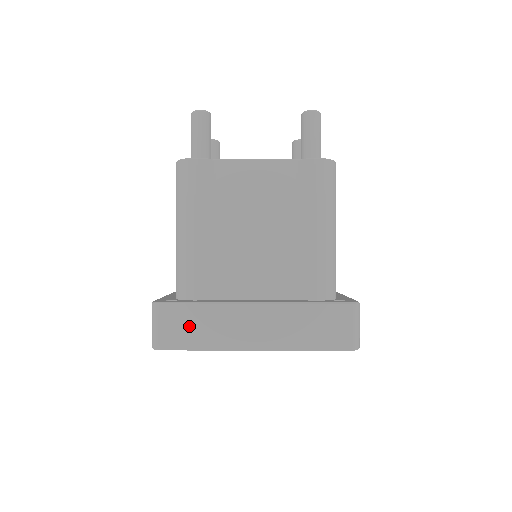
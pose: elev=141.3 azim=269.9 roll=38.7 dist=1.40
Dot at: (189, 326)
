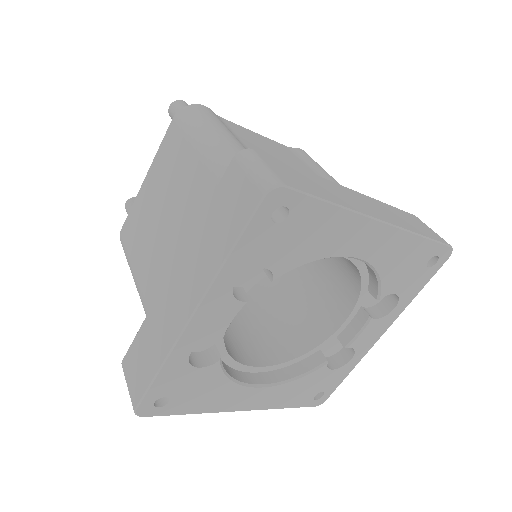
Dot at: (301, 179)
